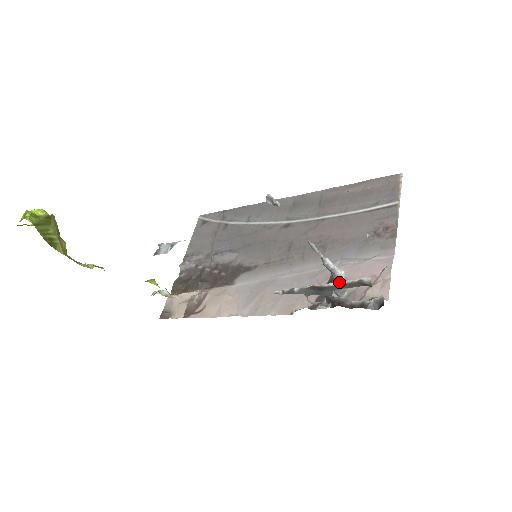
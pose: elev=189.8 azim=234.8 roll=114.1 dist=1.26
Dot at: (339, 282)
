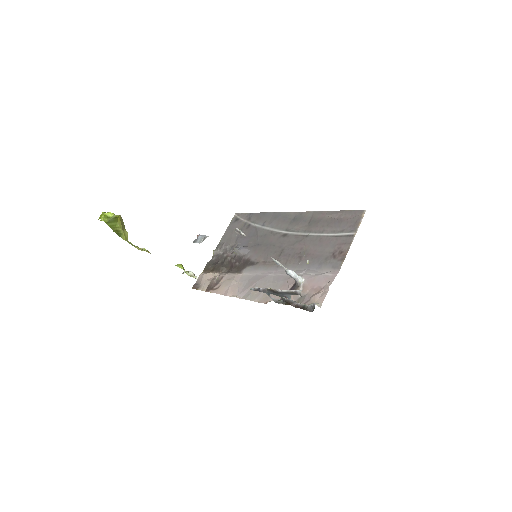
Dot at: (284, 290)
